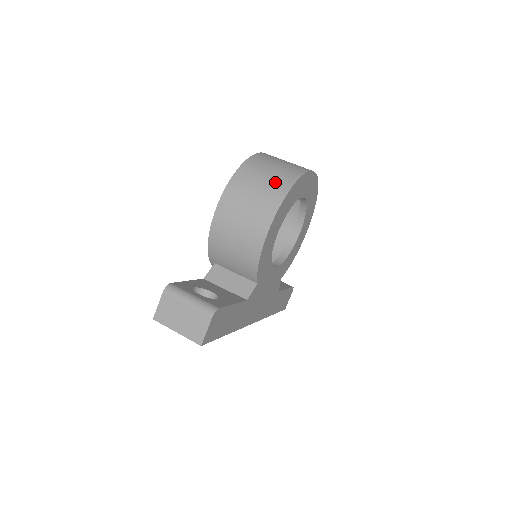
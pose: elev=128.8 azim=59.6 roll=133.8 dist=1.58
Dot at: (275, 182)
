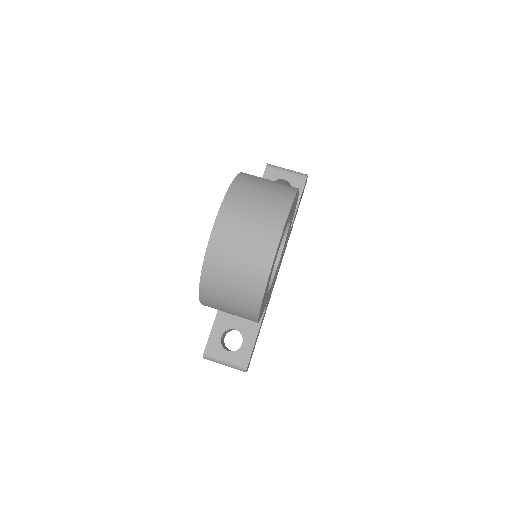
Dot at: (243, 298)
